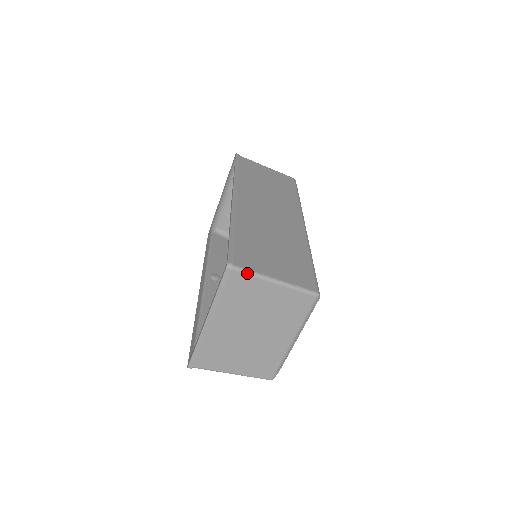
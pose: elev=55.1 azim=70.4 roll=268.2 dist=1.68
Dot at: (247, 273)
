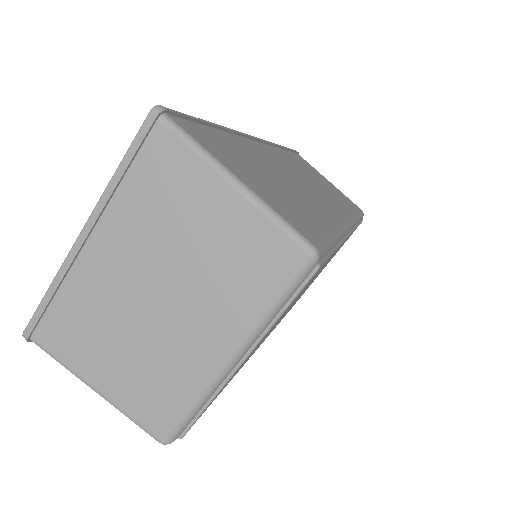
Dot at: (185, 139)
